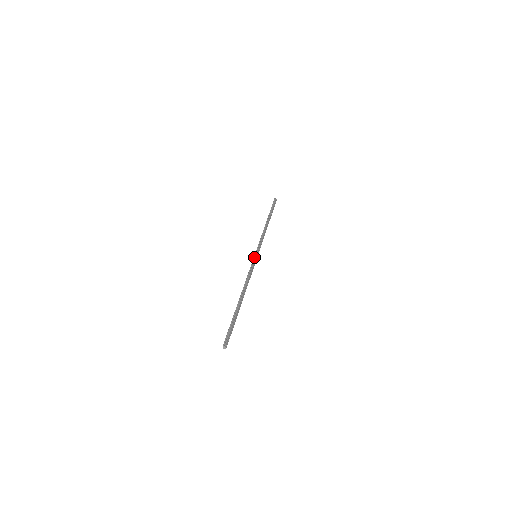
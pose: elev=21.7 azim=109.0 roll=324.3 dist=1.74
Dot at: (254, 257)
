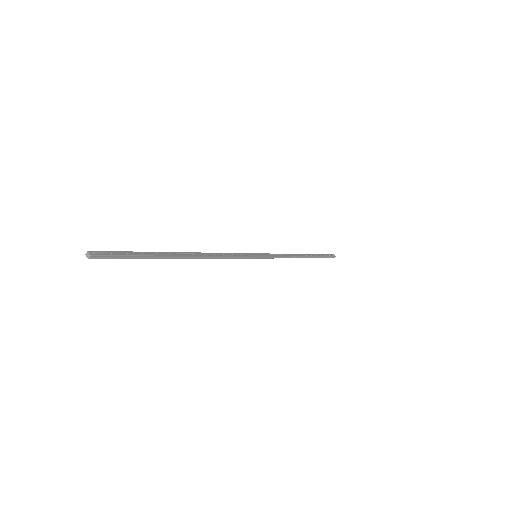
Dot at: occluded
